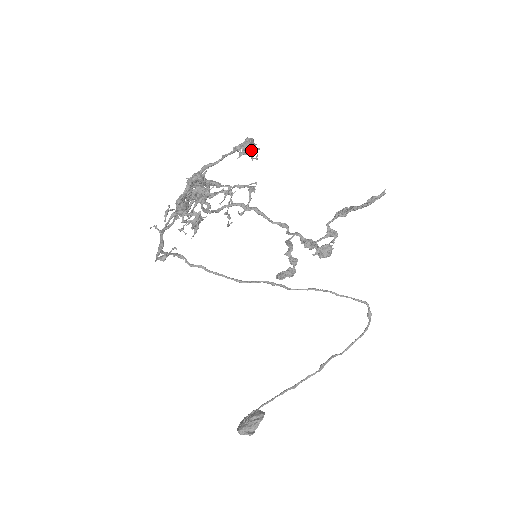
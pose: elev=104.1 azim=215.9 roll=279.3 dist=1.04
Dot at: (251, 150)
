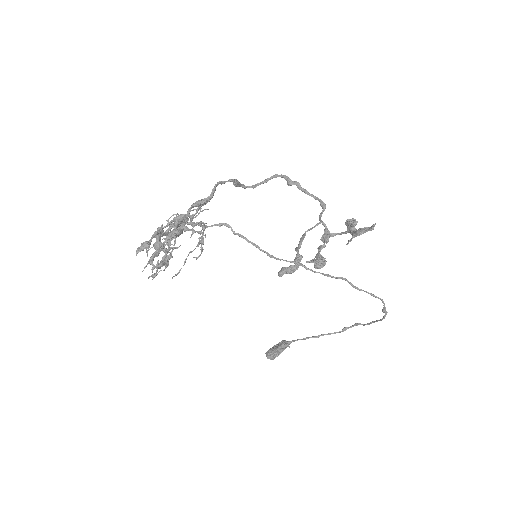
Dot at: (178, 229)
